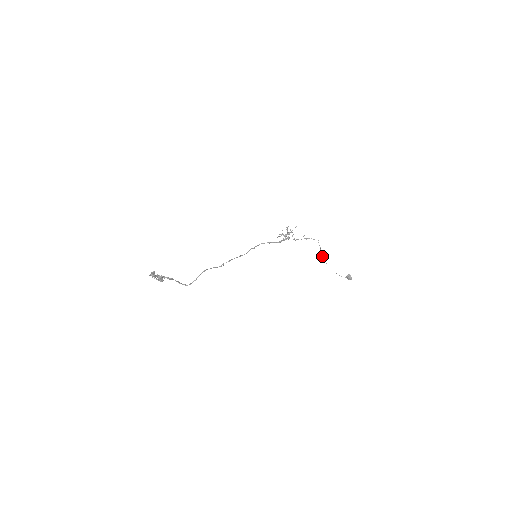
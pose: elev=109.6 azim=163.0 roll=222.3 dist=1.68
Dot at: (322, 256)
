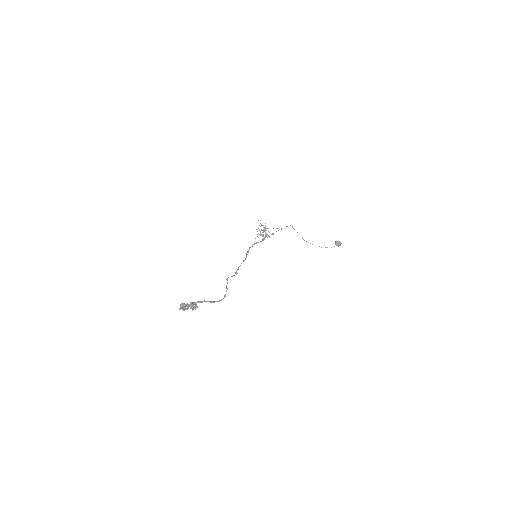
Dot at: occluded
